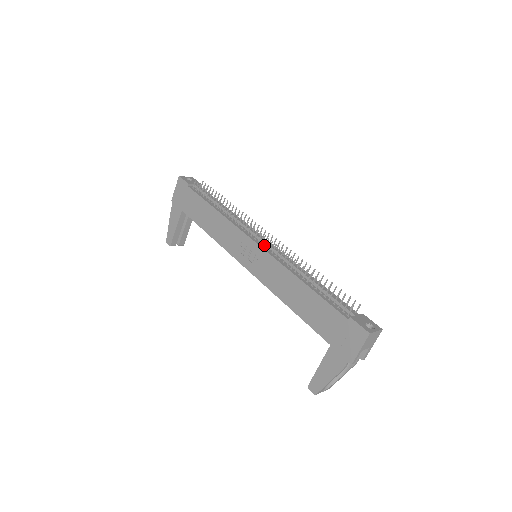
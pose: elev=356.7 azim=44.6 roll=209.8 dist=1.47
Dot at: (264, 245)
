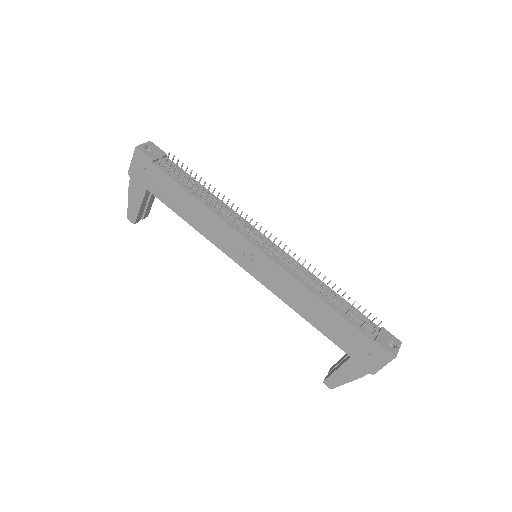
Dot at: (268, 250)
